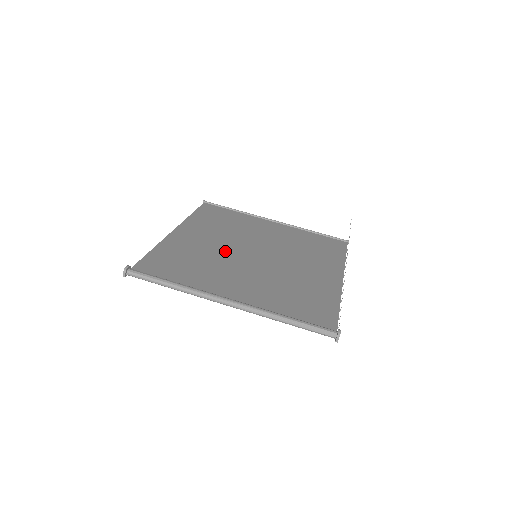
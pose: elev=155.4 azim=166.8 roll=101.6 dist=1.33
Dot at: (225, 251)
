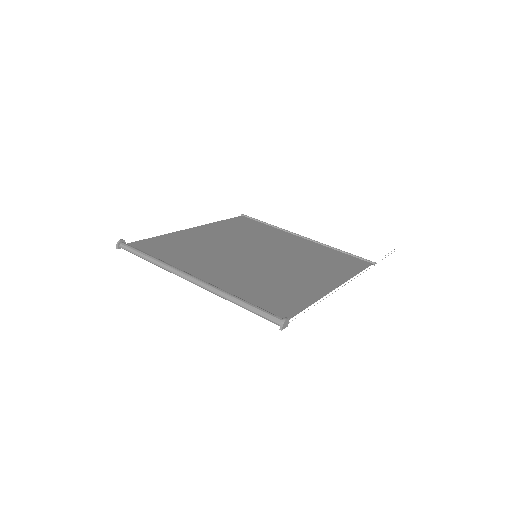
Dot at: (227, 248)
